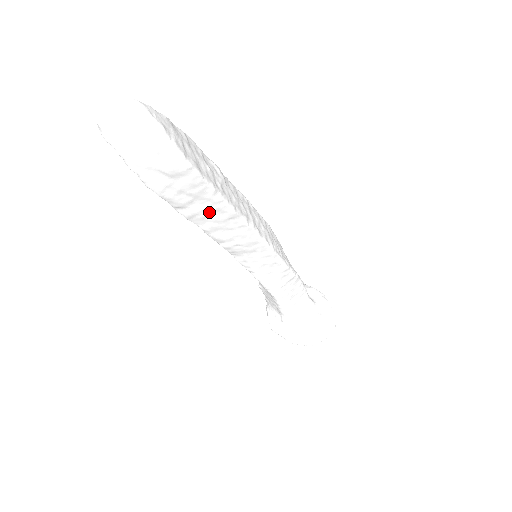
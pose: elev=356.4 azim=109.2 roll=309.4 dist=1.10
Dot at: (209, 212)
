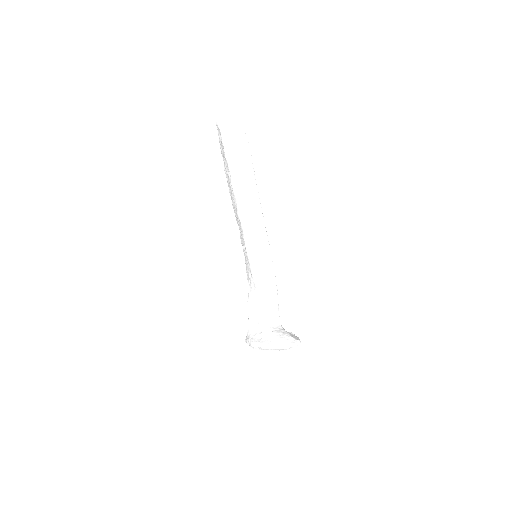
Dot at: (246, 190)
